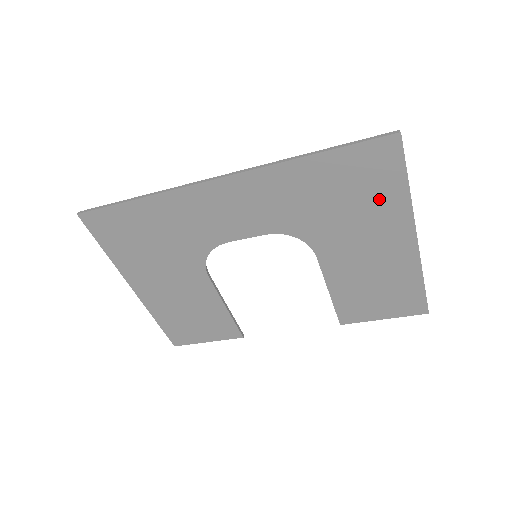
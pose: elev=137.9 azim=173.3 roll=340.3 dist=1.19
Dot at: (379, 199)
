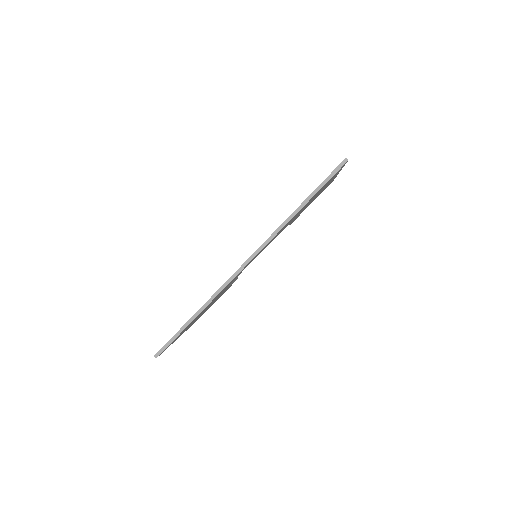
Dot at: occluded
